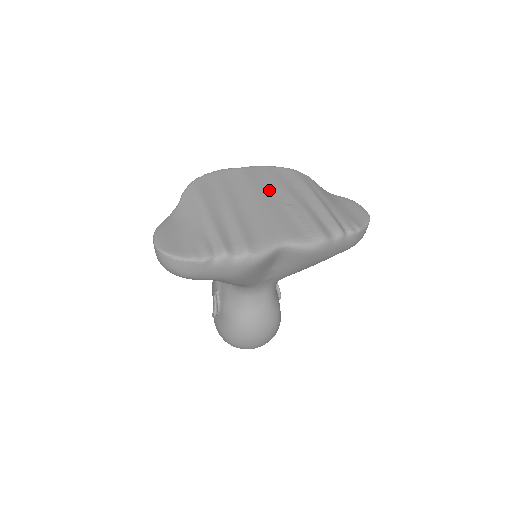
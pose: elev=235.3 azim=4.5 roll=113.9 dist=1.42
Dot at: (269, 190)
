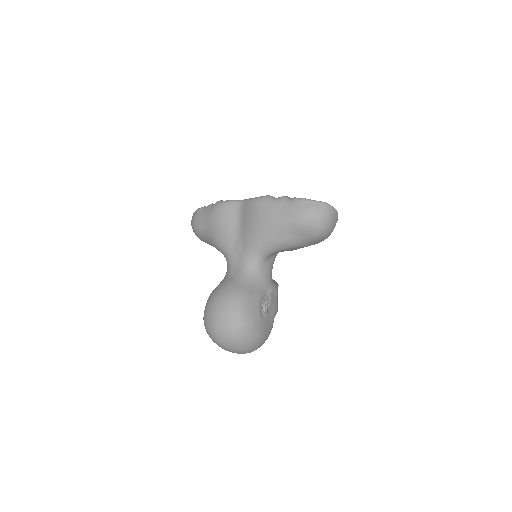
Dot at: occluded
